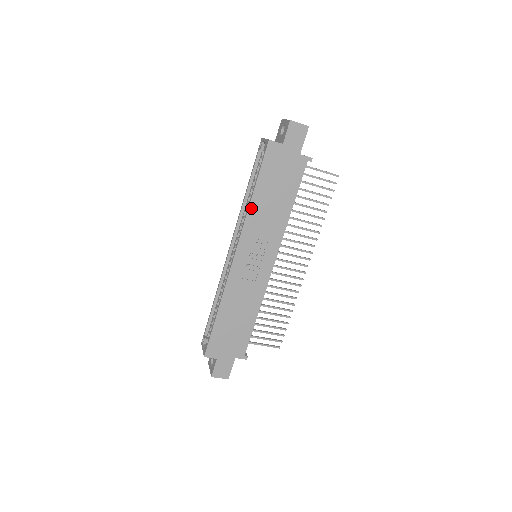
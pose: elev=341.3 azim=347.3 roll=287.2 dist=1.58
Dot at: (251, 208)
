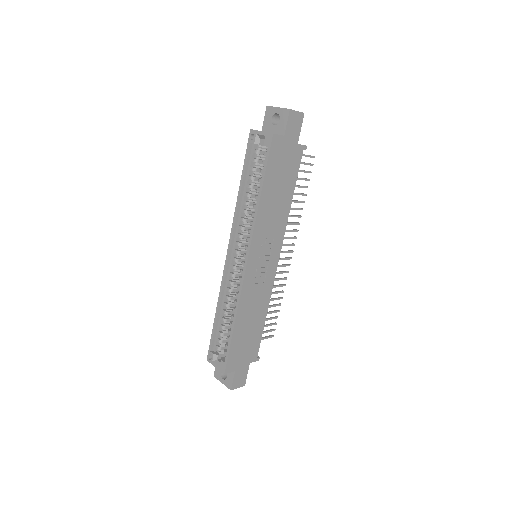
Dot at: (259, 210)
